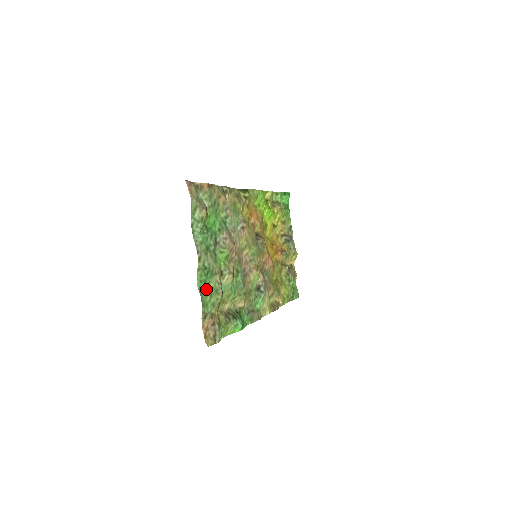
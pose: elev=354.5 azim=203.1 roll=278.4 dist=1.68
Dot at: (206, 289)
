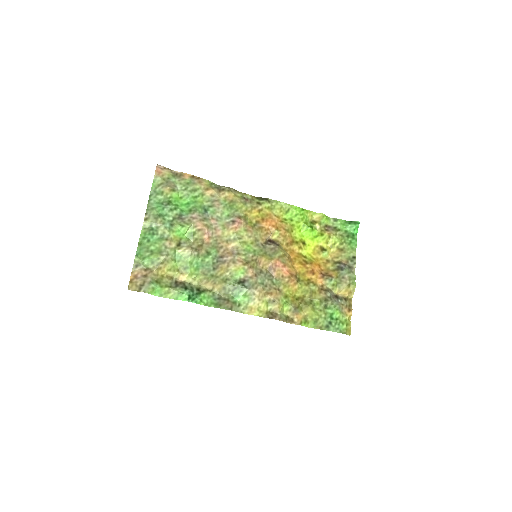
Dot at: (149, 246)
